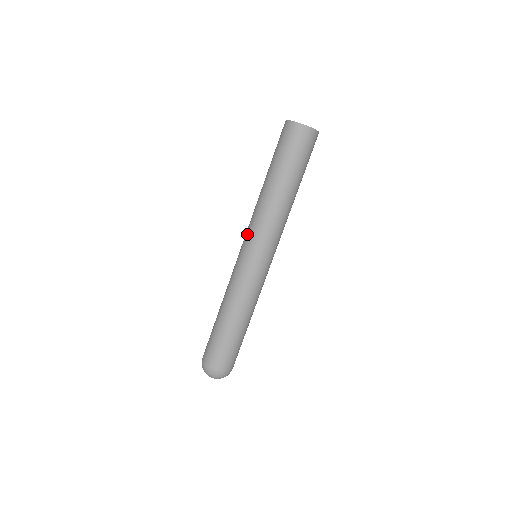
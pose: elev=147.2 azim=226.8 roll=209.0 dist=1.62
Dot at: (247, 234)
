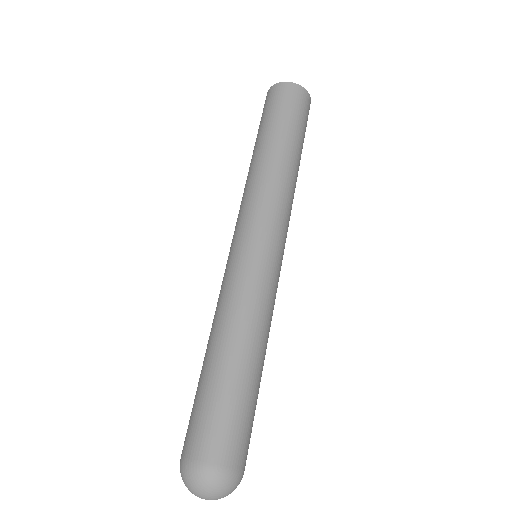
Dot at: occluded
